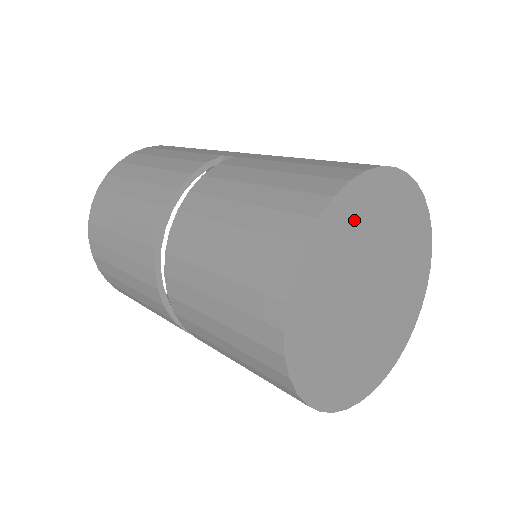
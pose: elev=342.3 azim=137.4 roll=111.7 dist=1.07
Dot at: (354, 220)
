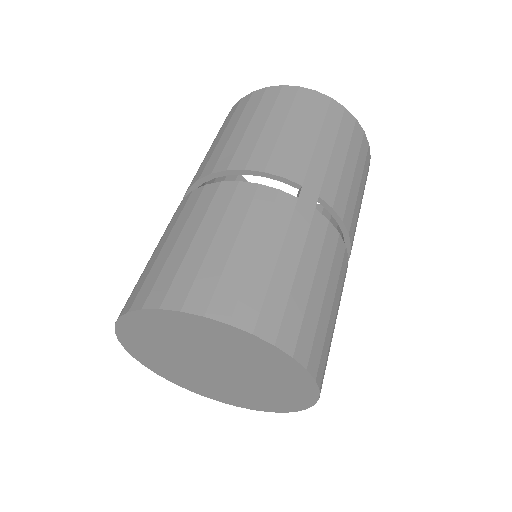
Dot at: (220, 338)
